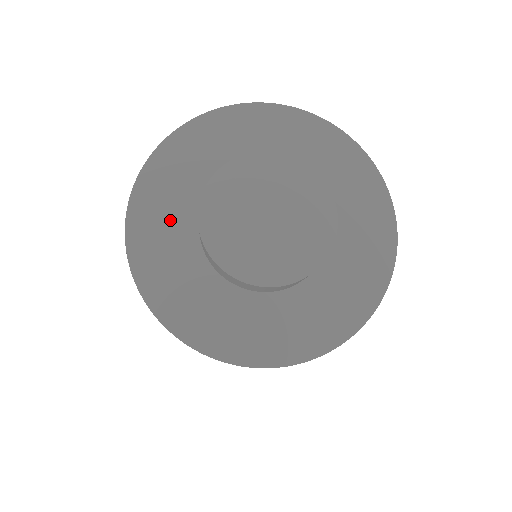
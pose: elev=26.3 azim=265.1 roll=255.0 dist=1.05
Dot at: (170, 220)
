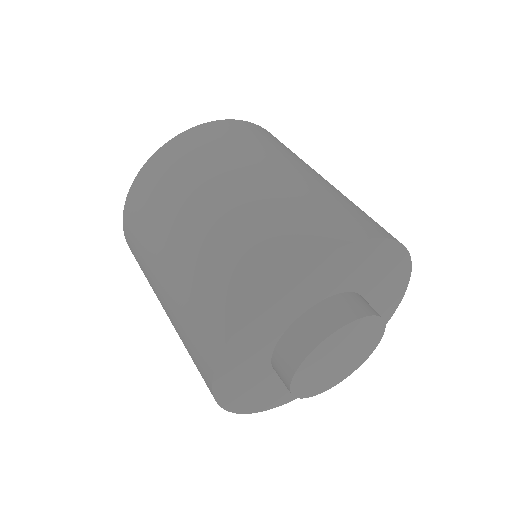
Dot at: (260, 340)
